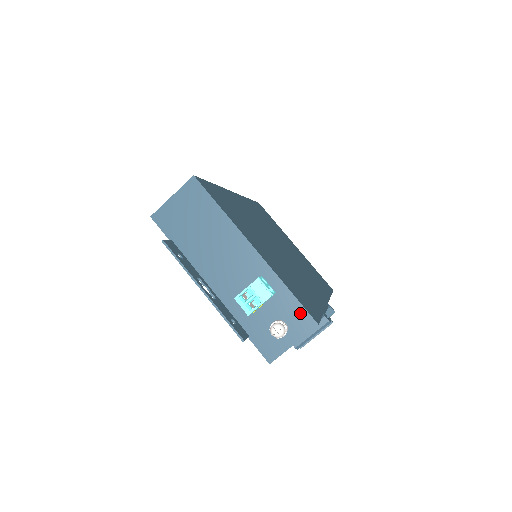
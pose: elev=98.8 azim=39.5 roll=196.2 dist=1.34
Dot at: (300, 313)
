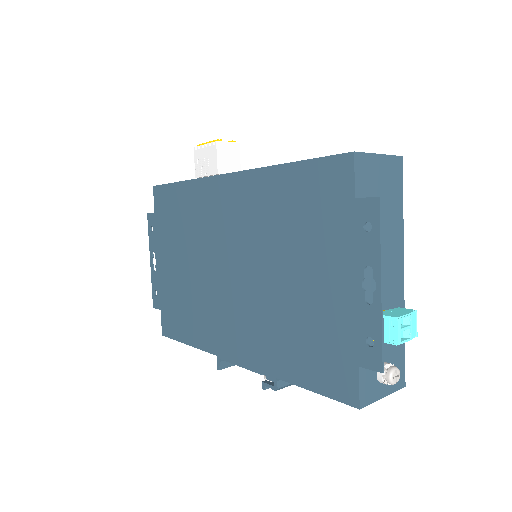
Dot at: (401, 366)
